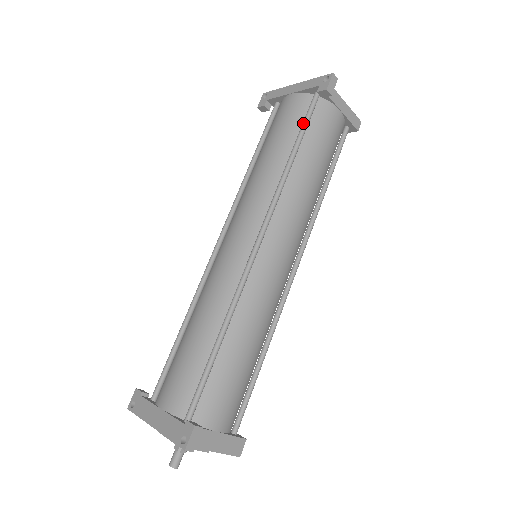
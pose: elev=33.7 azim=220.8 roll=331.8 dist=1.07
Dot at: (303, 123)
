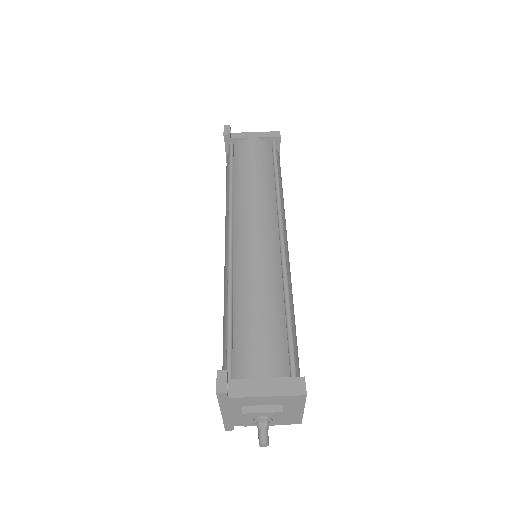
Dot at: (229, 163)
